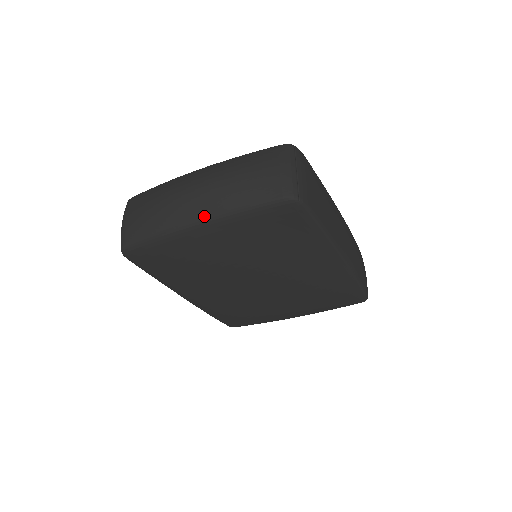
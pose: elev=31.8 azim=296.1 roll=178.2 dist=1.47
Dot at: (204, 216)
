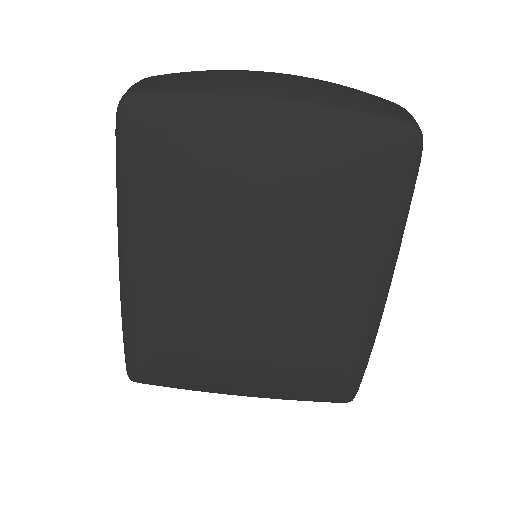
Dot at: (289, 98)
